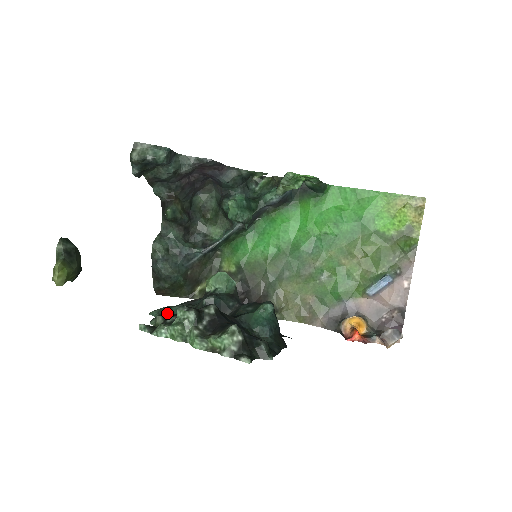
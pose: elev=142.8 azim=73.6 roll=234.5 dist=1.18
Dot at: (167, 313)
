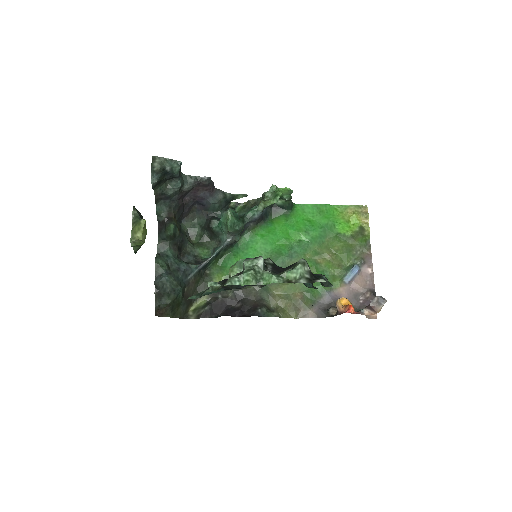
Dot at: (208, 293)
